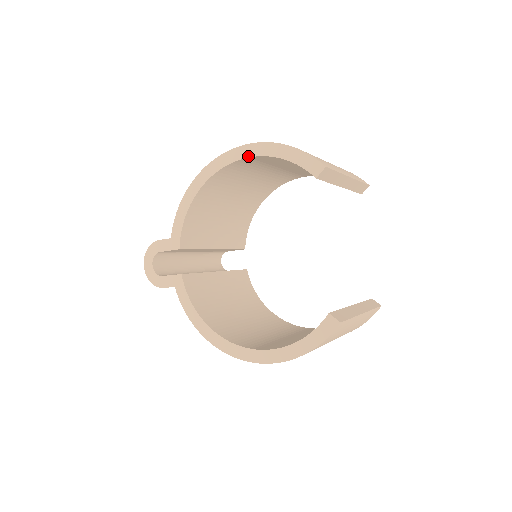
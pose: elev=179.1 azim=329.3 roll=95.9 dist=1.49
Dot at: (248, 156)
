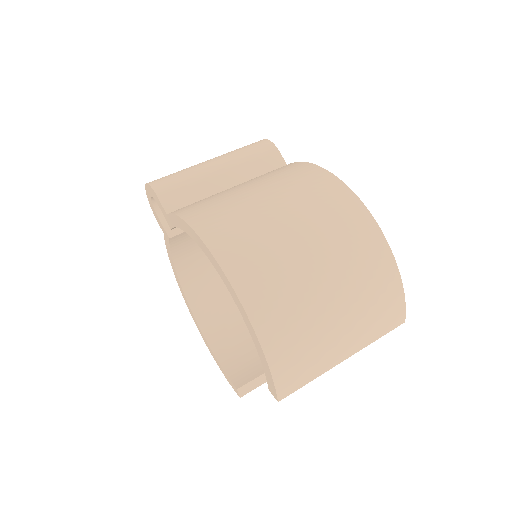
Dot at: (237, 306)
